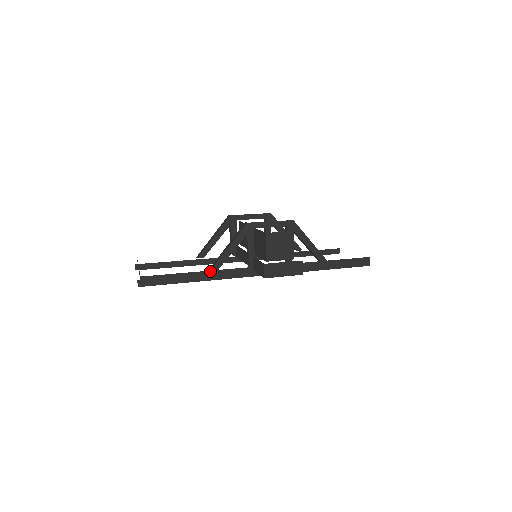
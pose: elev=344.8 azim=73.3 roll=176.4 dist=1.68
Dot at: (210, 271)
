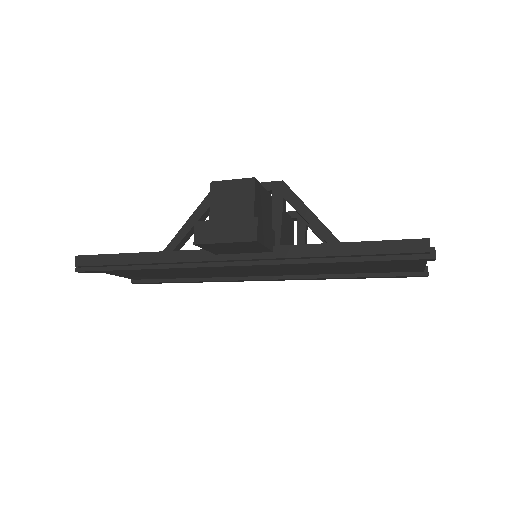
Dot at: (155, 252)
